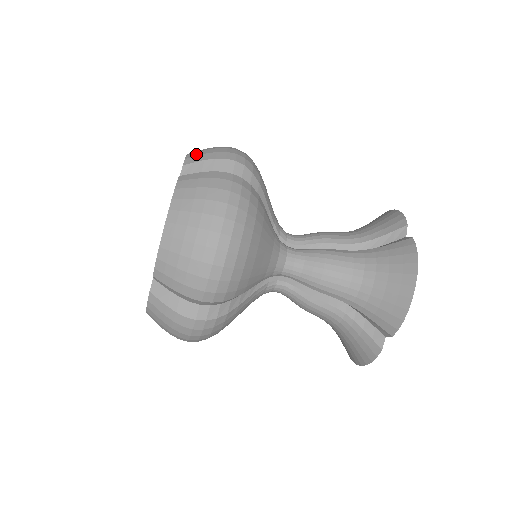
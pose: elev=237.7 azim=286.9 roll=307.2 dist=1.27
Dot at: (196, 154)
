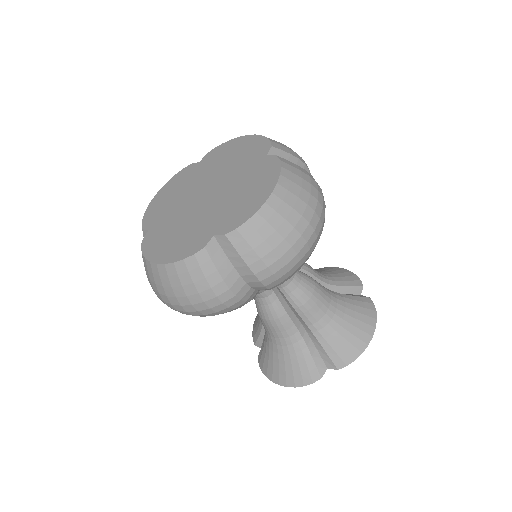
Dot at: (278, 142)
